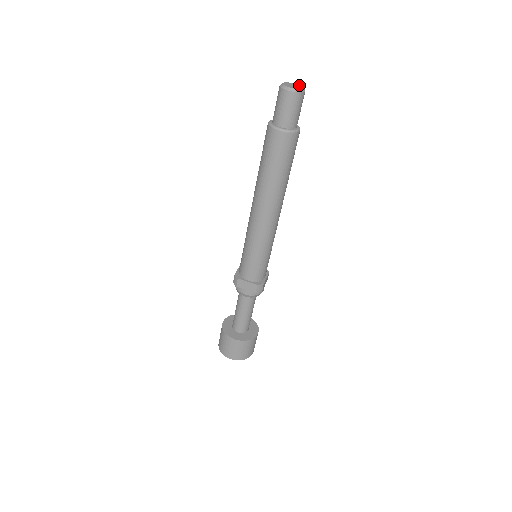
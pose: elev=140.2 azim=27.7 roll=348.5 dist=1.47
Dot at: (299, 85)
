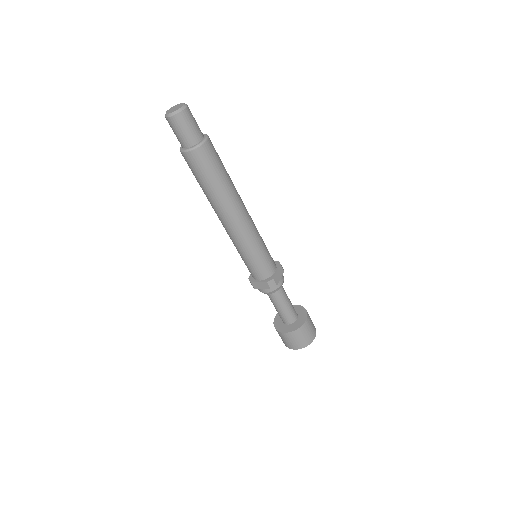
Dot at: (181, 104)
